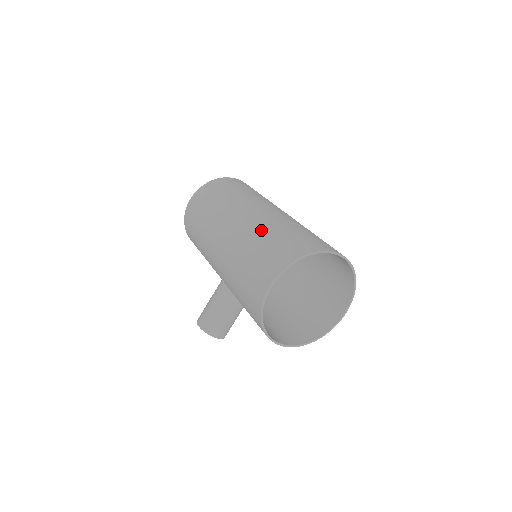
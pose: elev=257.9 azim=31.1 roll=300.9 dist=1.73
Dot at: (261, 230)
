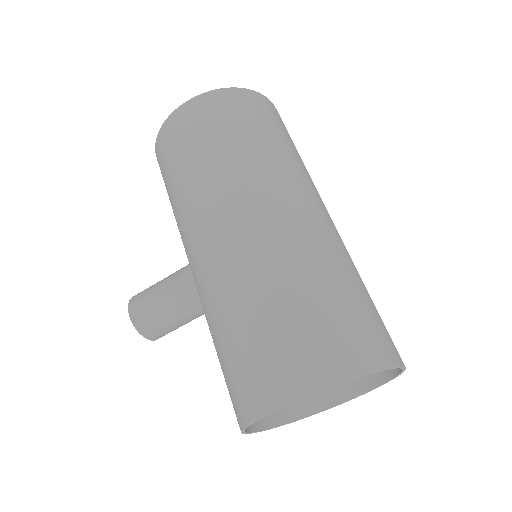
Dot at: (300, 268)
